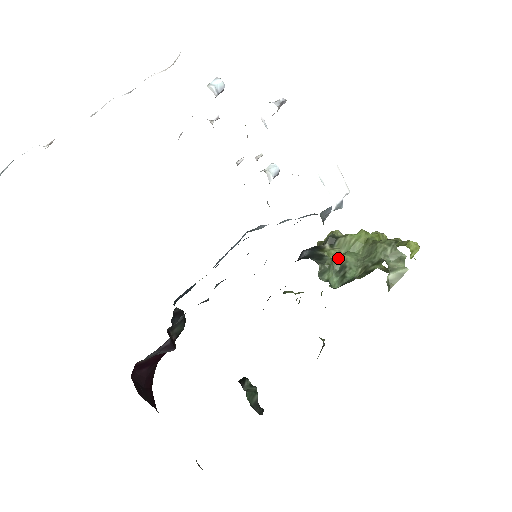
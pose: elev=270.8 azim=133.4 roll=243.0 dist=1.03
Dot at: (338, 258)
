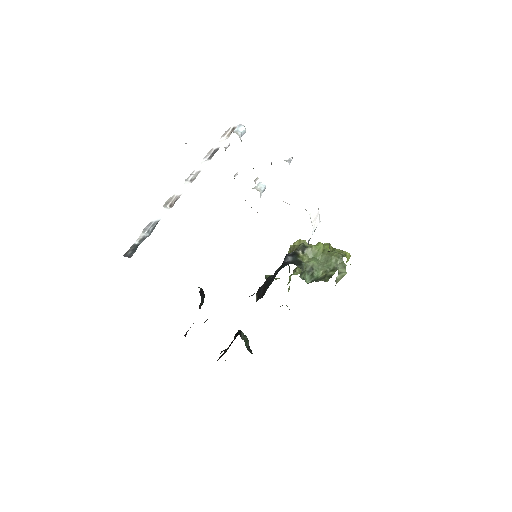
Dot at: (309, 263)
